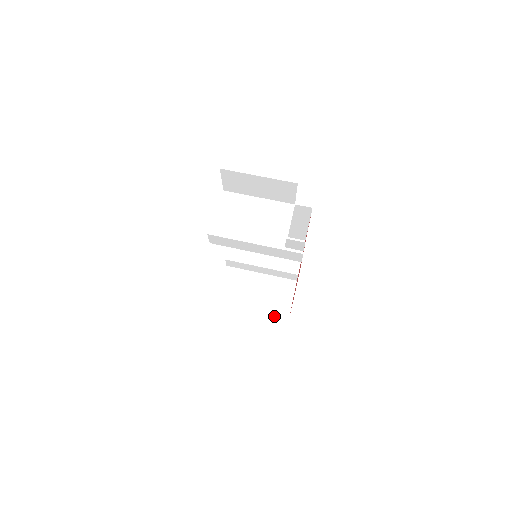
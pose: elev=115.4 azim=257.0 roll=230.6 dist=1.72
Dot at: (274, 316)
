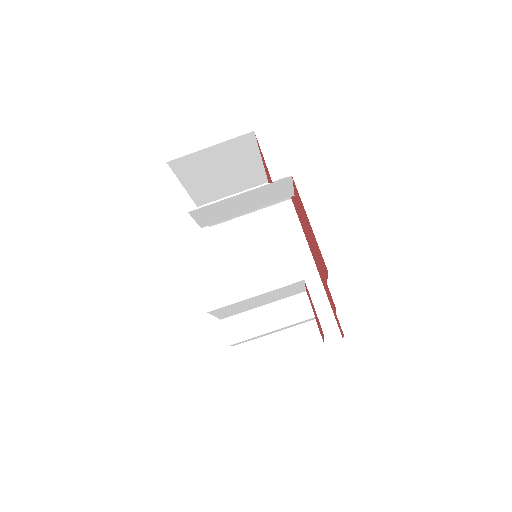
Dot at: (274, 204)
